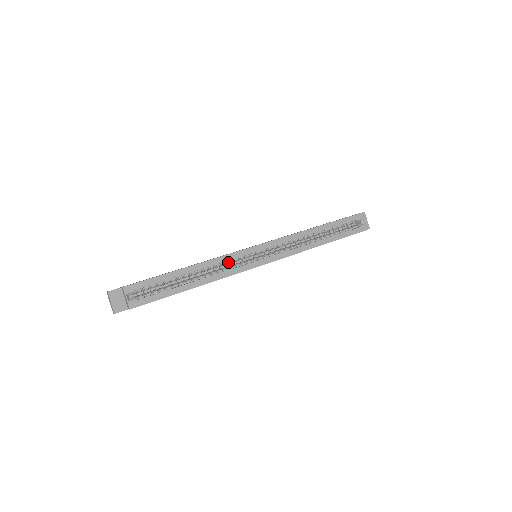
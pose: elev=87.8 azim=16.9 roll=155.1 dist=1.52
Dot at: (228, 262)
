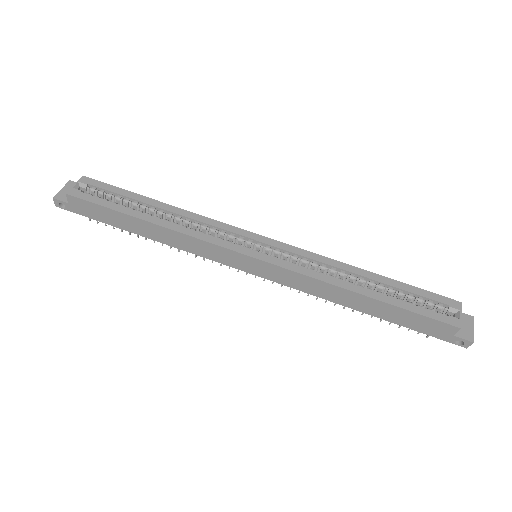
Dot at: (212, 230)
